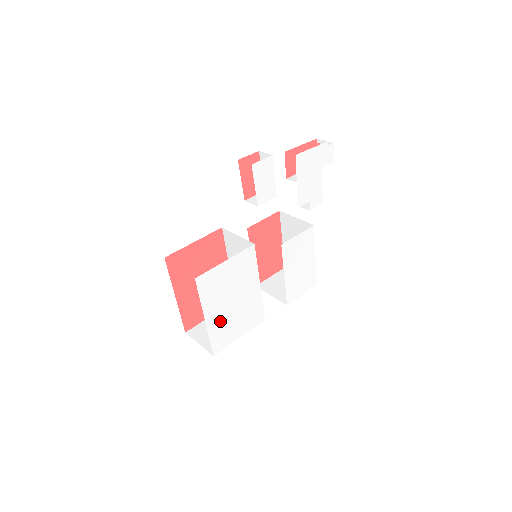
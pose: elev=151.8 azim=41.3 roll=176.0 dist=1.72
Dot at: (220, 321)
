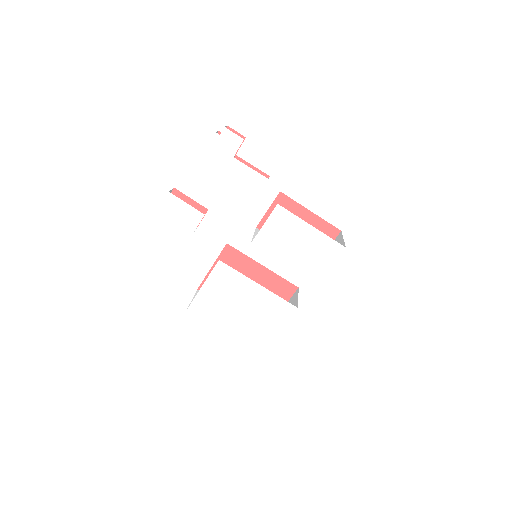
Dot at: (243, 327)
